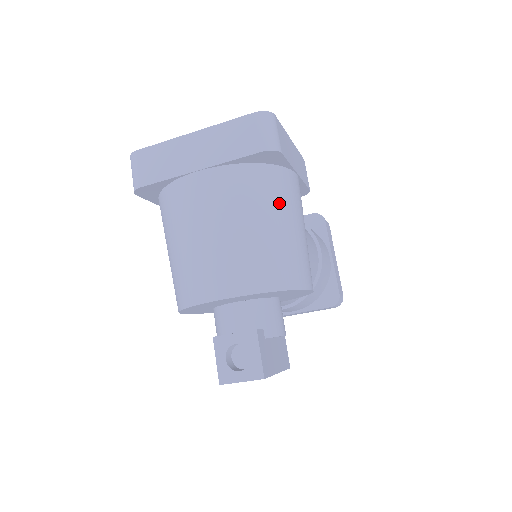
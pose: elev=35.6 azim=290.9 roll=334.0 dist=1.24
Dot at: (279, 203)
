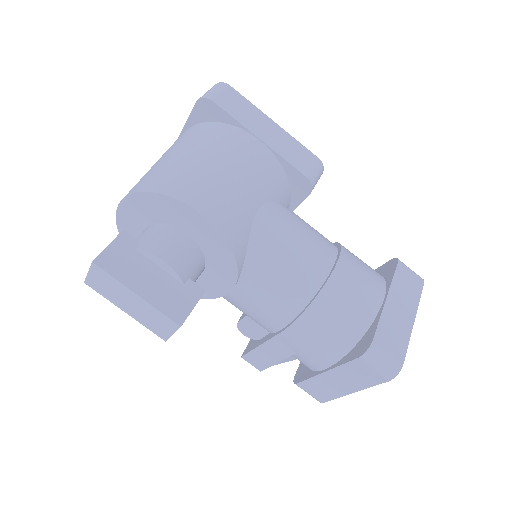
Dot at: (206, 143)
